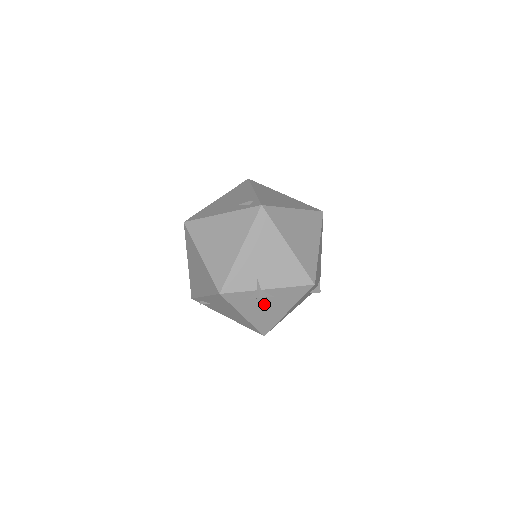
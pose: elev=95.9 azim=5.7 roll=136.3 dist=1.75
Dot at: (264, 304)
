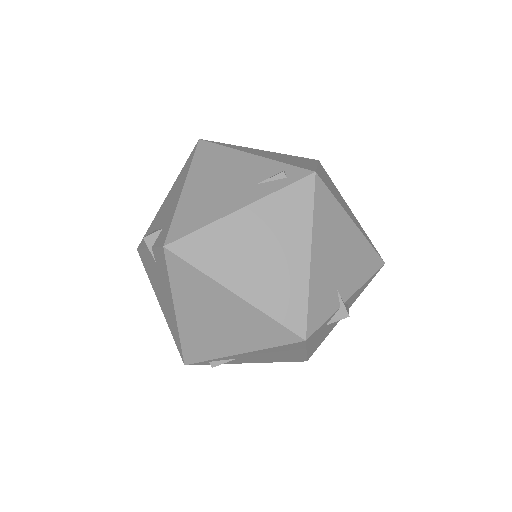
Dot at: occluded
